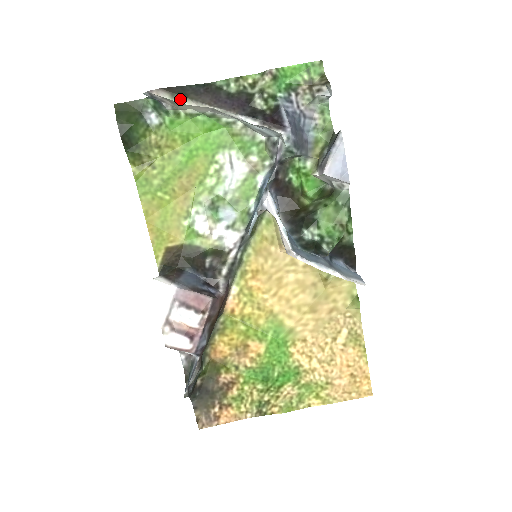
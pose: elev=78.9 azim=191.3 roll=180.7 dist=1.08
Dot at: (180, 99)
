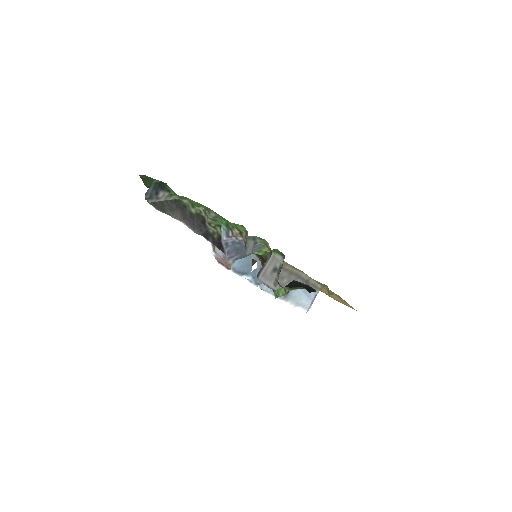
Dot at: (162, 212)
